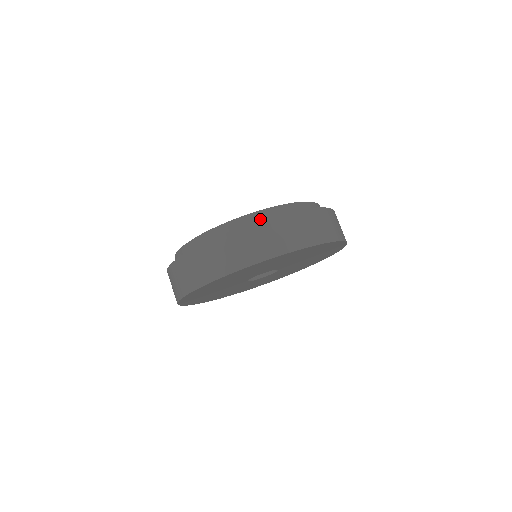
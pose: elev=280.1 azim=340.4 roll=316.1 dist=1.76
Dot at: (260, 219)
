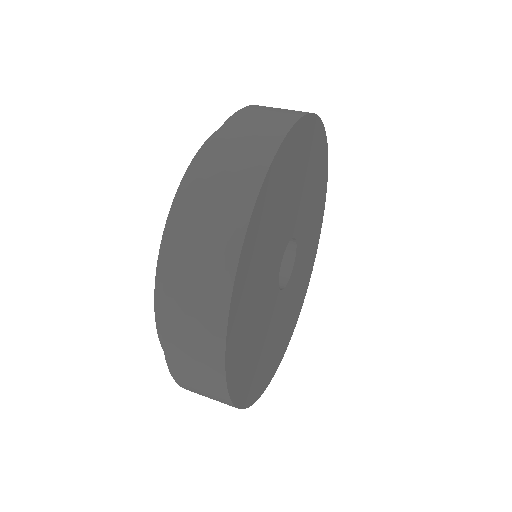
Dot at: occluded
